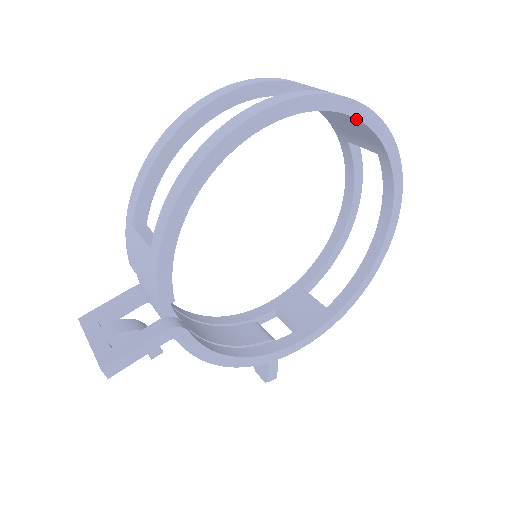
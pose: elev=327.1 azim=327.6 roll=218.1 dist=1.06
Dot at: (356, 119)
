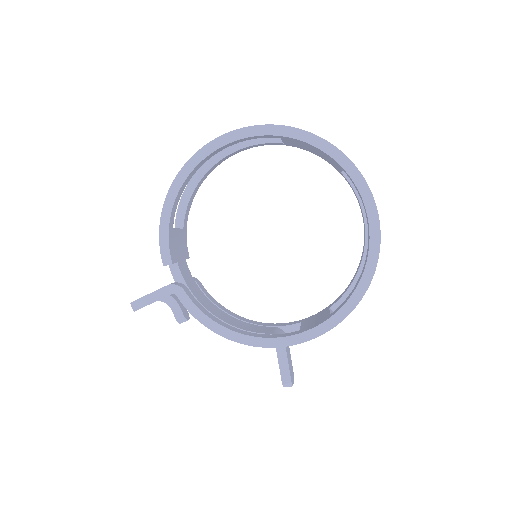
Dot at: (298, 140)
